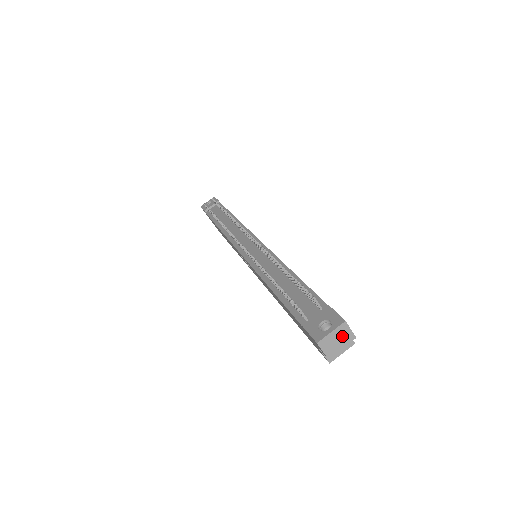
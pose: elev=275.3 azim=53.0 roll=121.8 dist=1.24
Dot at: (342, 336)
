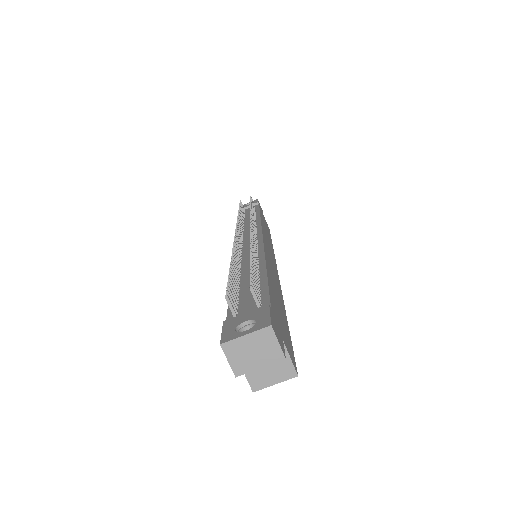
Dot at: (263, 348)
